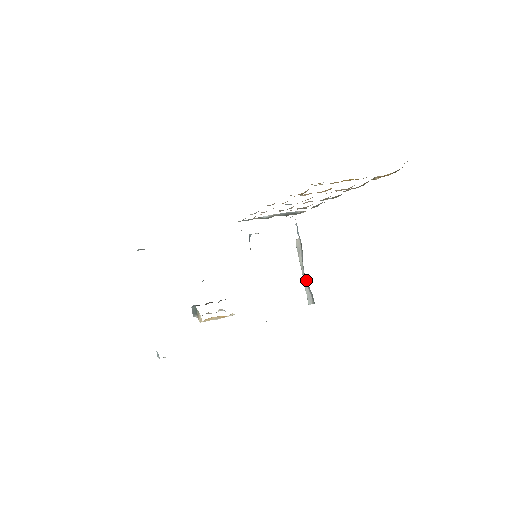
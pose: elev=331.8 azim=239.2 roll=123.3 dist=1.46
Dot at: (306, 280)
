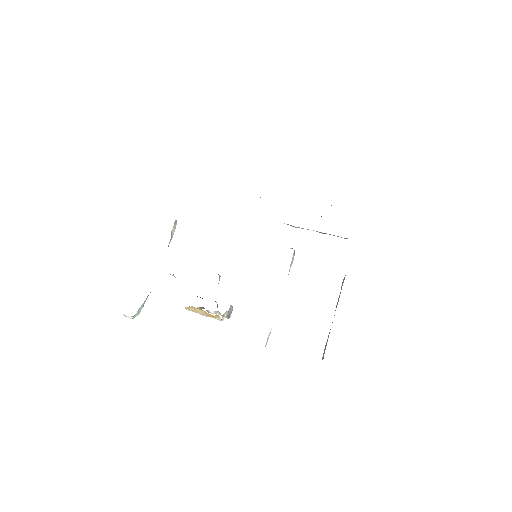
Dot at: occluded
